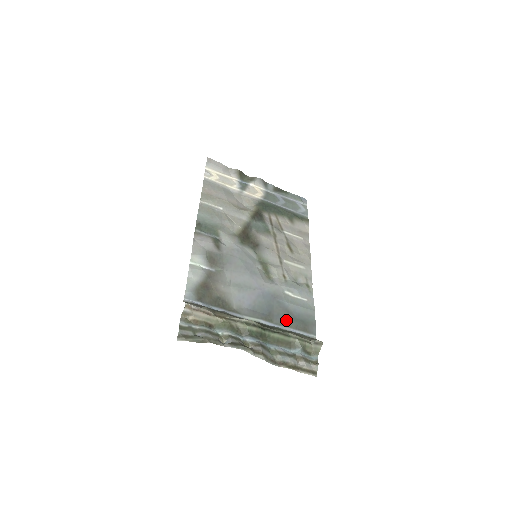
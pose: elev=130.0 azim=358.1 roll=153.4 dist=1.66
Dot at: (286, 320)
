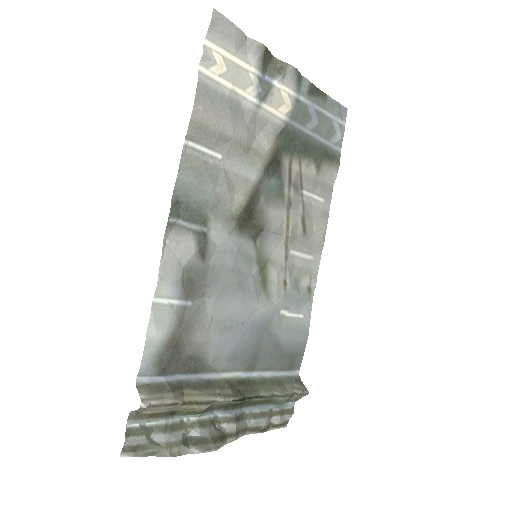
Dot at: (272, 360)
